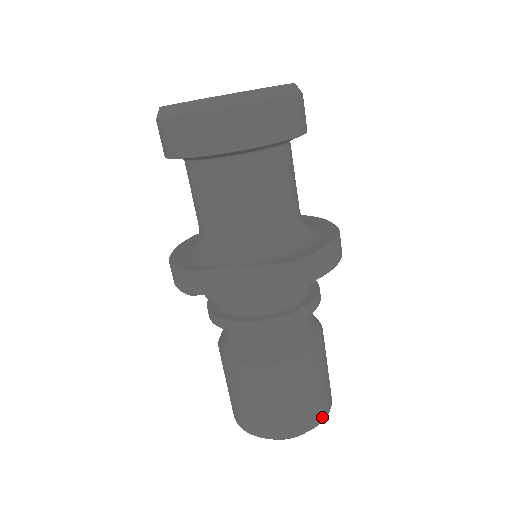
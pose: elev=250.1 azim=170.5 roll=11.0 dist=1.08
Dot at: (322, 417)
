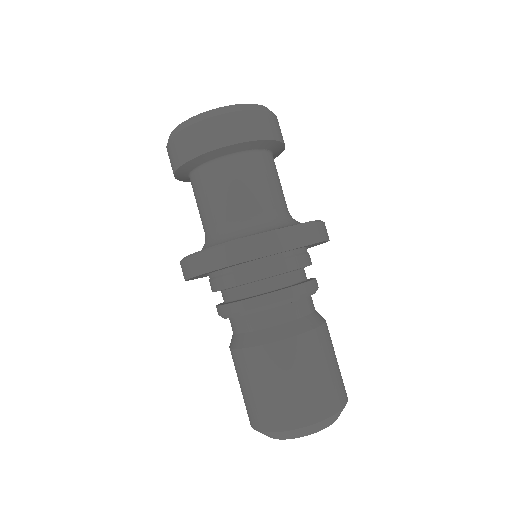
Dot at: (346, 395)
